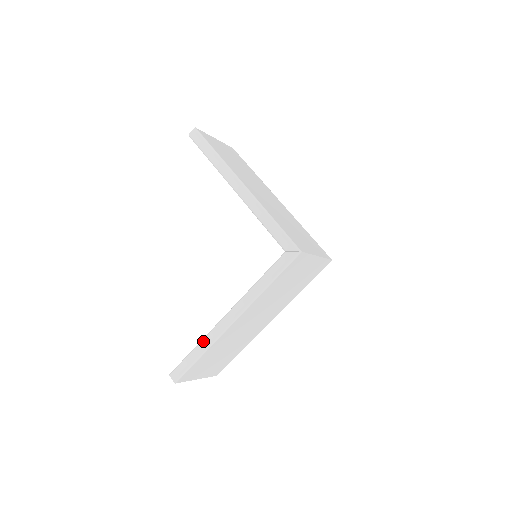
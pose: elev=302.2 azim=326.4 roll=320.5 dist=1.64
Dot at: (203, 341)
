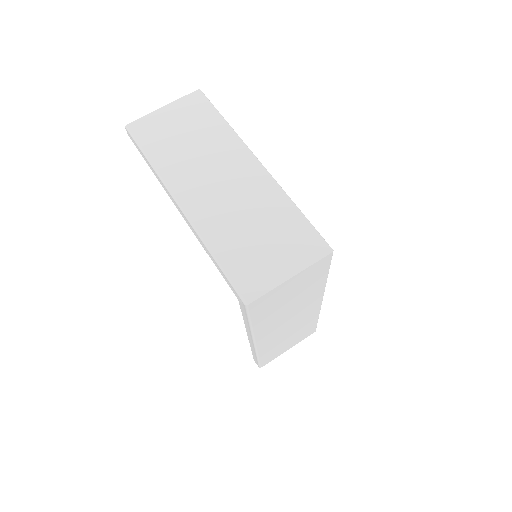
Dot at: (251, 348)
